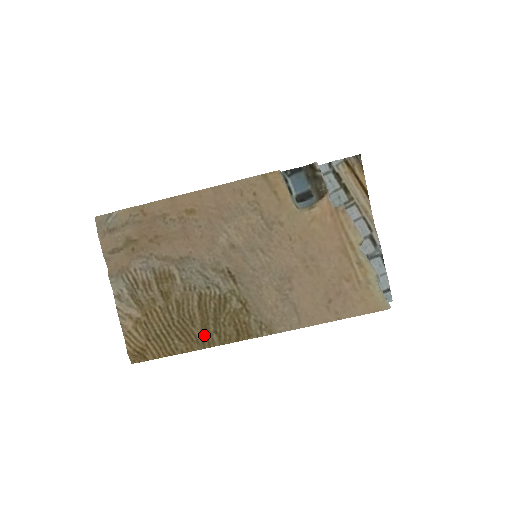
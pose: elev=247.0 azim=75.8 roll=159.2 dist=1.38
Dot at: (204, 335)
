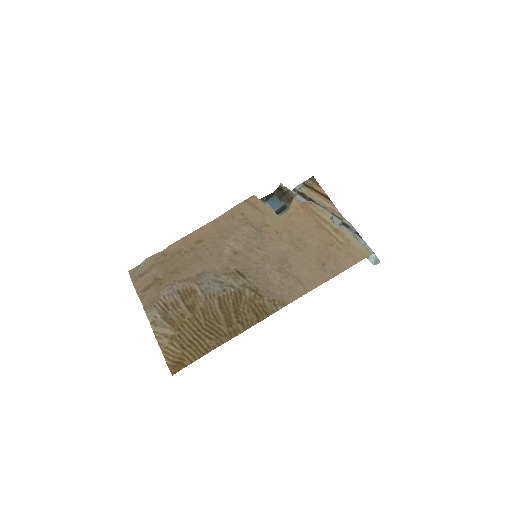
Dot at: (230, 328)
